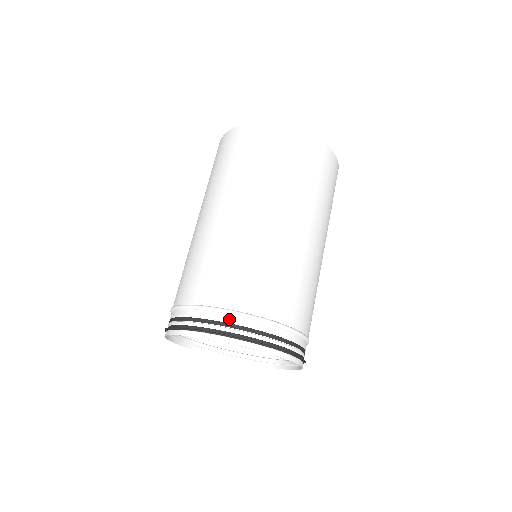
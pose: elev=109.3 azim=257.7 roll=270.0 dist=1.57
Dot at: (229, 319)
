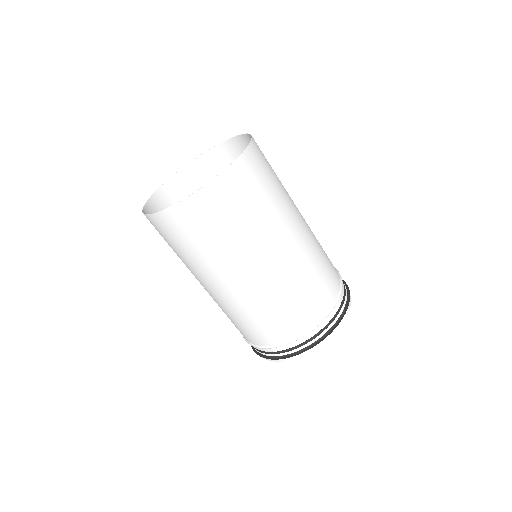
Dot at: (307, 338)
